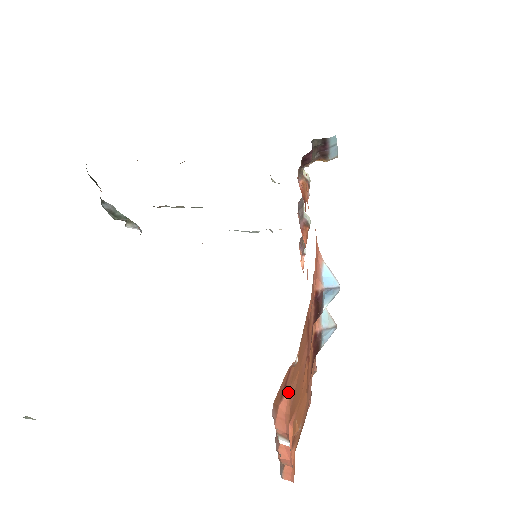
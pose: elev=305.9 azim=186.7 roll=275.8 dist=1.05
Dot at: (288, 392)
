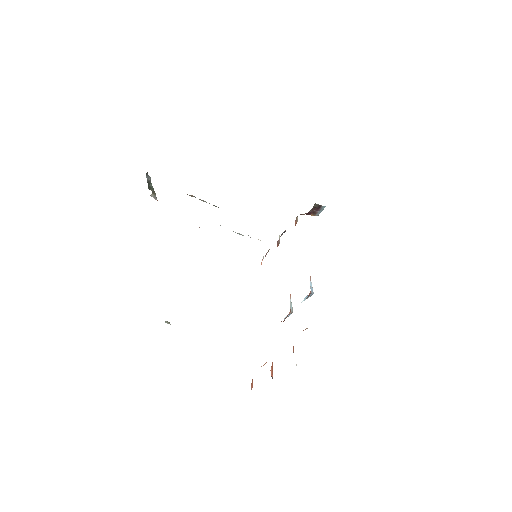
Dot at: occluded
